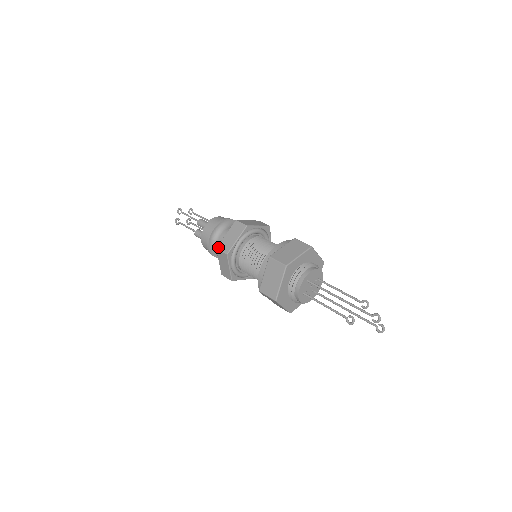
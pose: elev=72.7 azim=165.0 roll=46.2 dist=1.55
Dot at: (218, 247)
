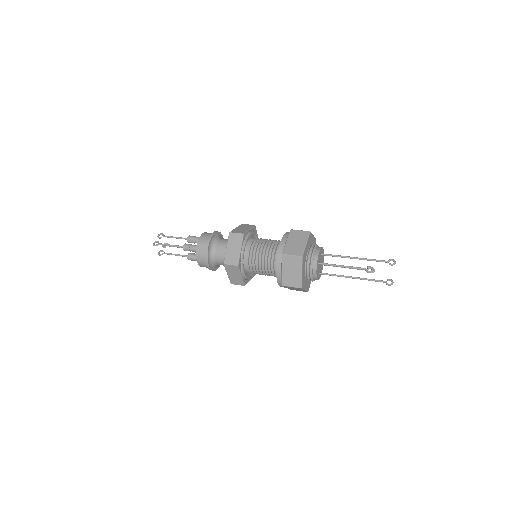
Dot at: (232, 231)
